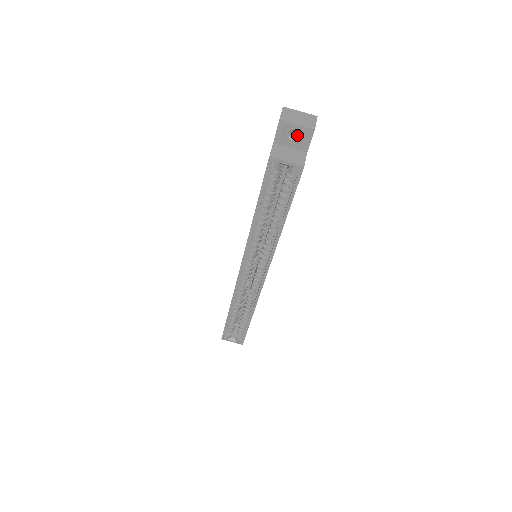
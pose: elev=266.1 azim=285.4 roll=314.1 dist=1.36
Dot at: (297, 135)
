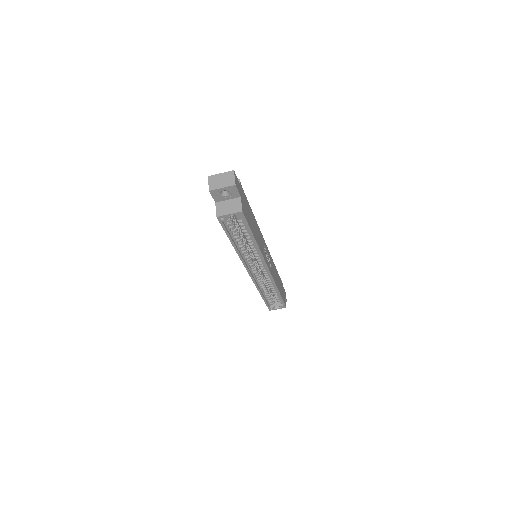
Dot at: (227, 191)
